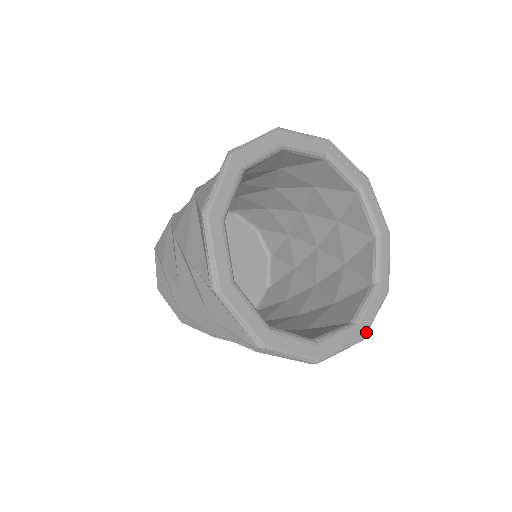
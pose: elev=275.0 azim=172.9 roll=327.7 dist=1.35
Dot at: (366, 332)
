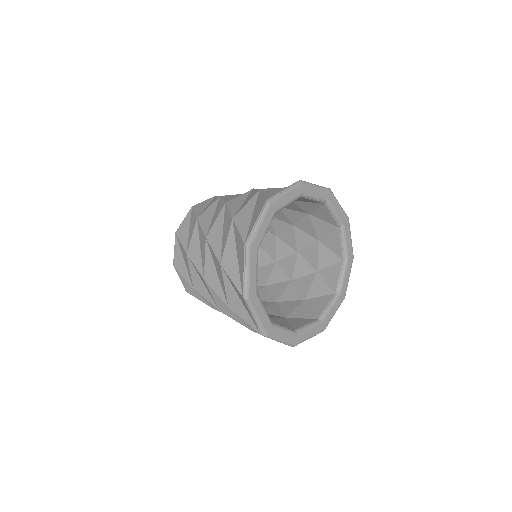
Dot at: (299, 343)
